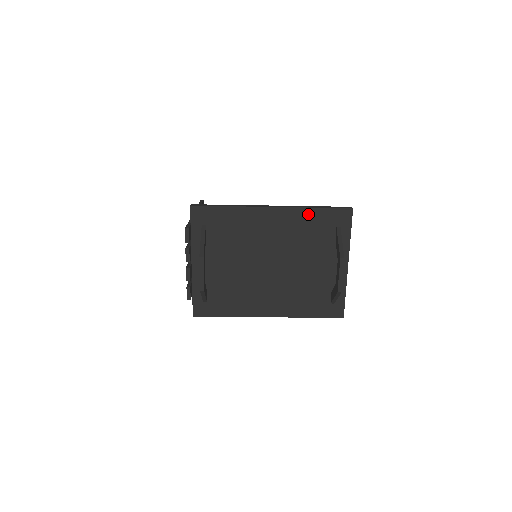
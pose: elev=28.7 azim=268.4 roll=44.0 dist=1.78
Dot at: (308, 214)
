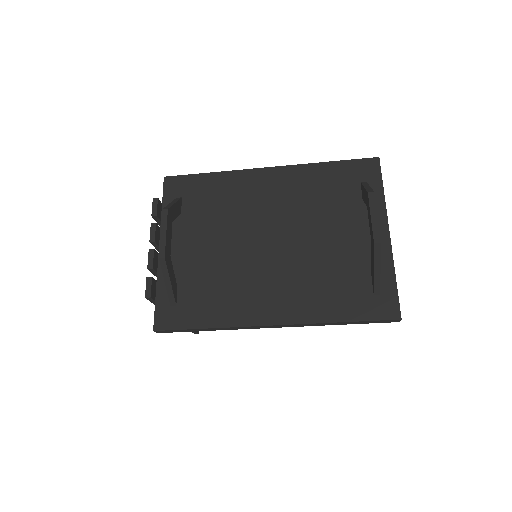
Dot at: (318, 170)
